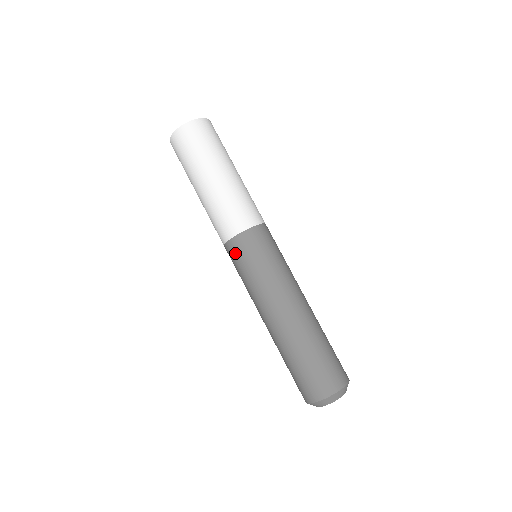
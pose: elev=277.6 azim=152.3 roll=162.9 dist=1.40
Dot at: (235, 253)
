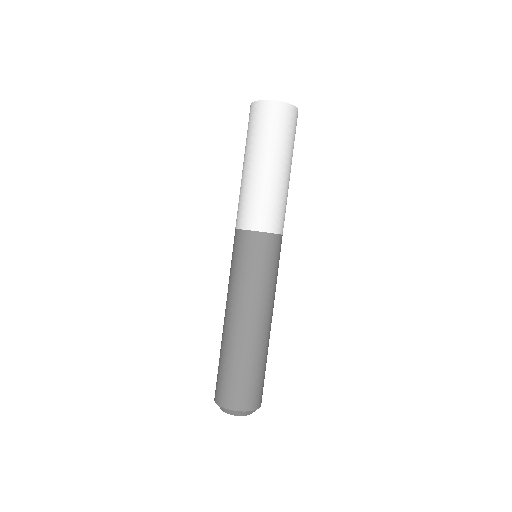
Dot at: (256, 246)
